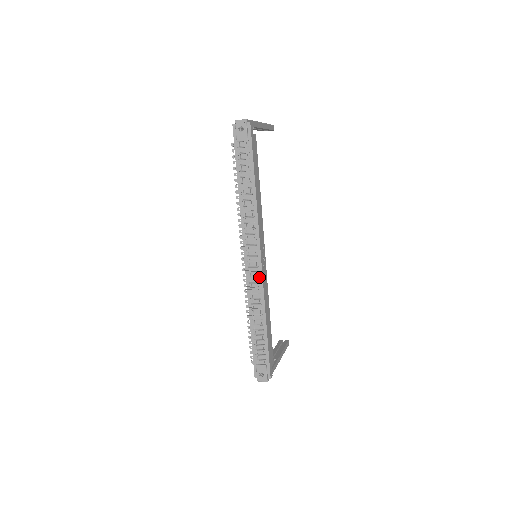
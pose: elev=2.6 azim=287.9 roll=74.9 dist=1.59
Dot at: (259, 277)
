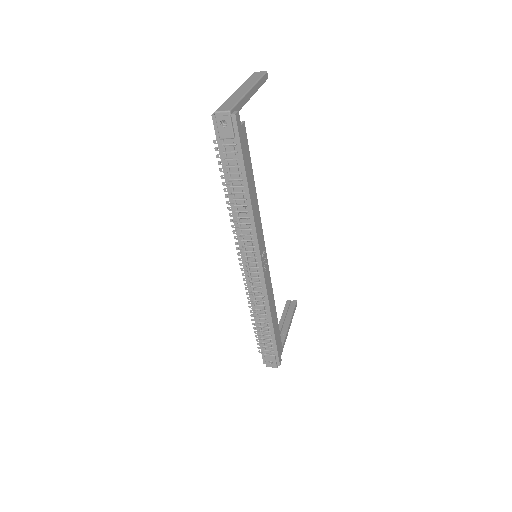
Dot at: (261, 282)
